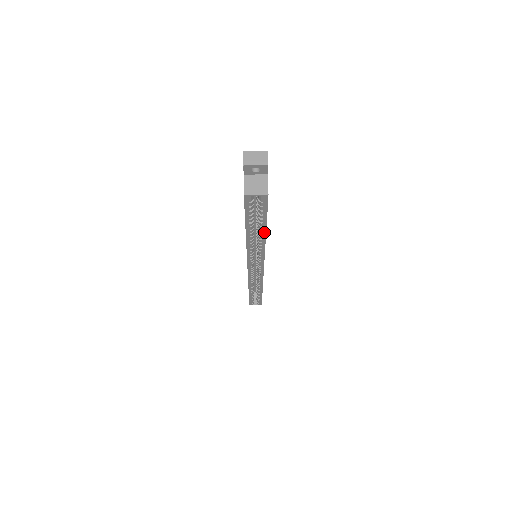
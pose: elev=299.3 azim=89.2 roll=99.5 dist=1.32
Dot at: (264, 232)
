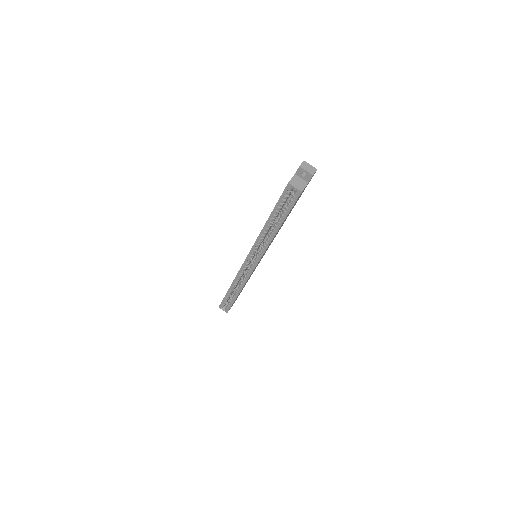
Dot at: (279, 226)
